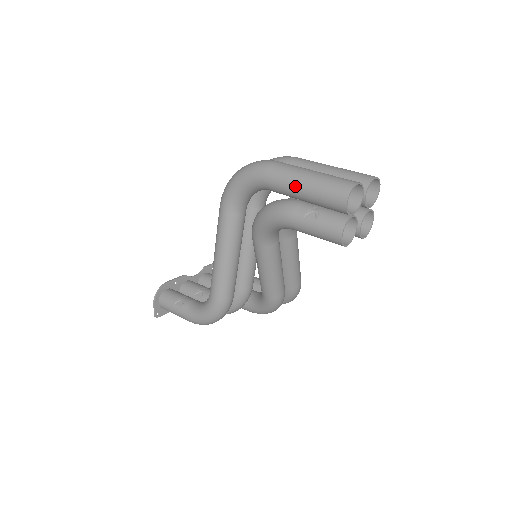
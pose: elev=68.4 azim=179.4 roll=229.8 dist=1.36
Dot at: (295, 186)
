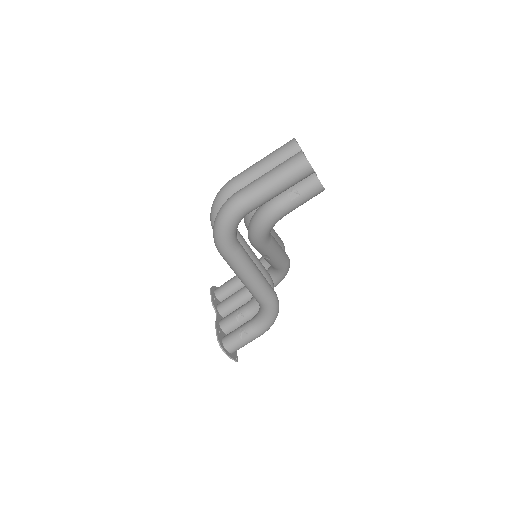
Dot at: (270, 193)
